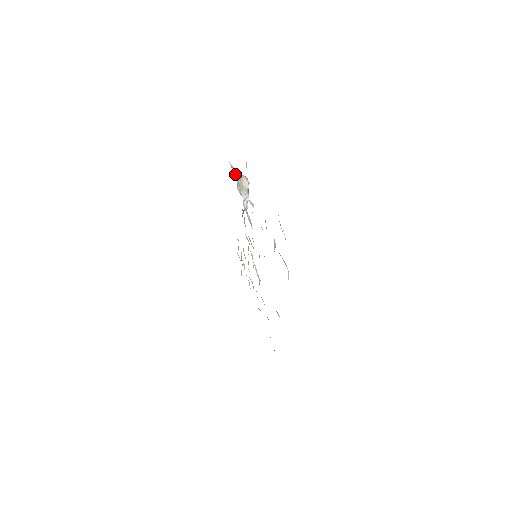
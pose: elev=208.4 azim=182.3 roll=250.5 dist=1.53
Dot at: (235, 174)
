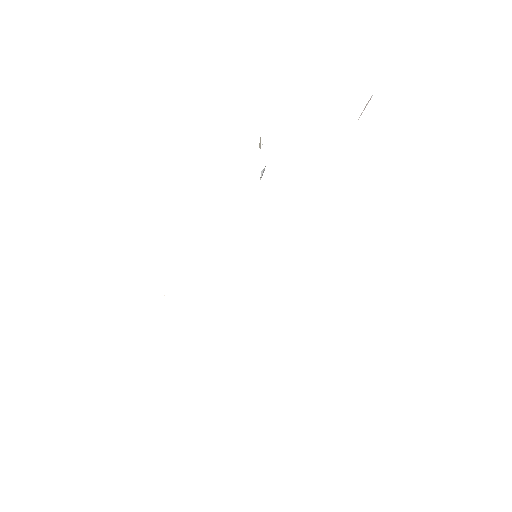
Dot at: occluded
